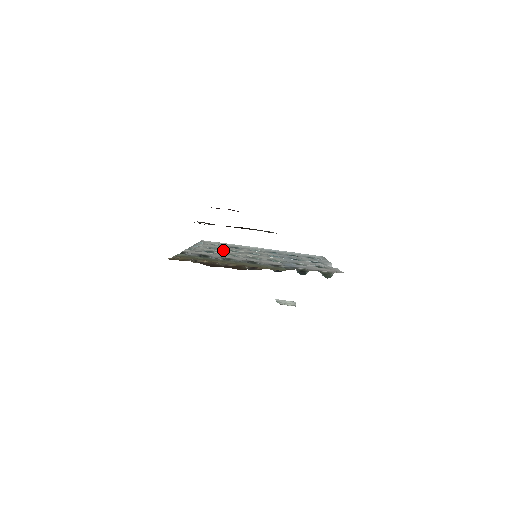
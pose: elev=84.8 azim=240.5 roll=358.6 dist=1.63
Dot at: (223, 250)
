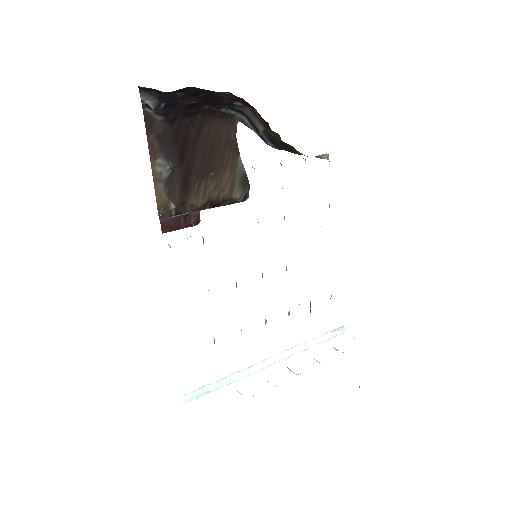
Dot at: occluded
